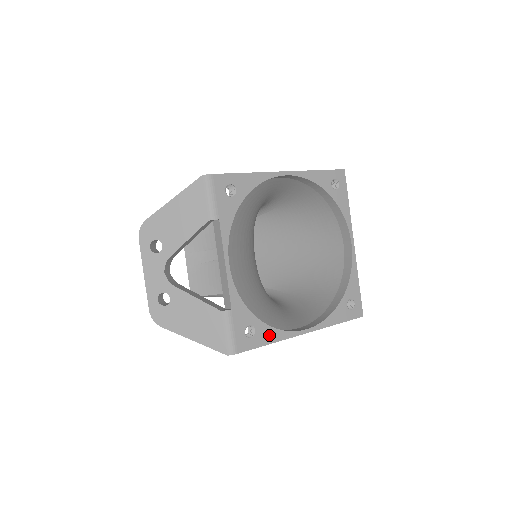
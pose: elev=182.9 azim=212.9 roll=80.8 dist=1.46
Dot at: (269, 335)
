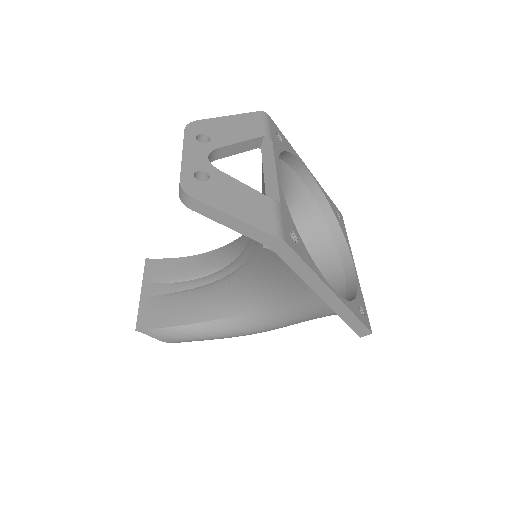
Dot at: (308, 258)
